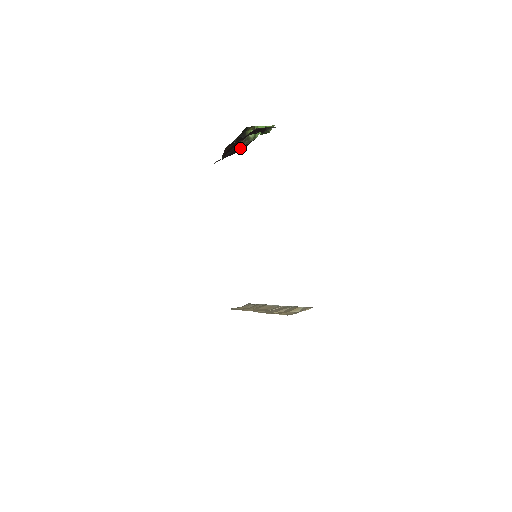
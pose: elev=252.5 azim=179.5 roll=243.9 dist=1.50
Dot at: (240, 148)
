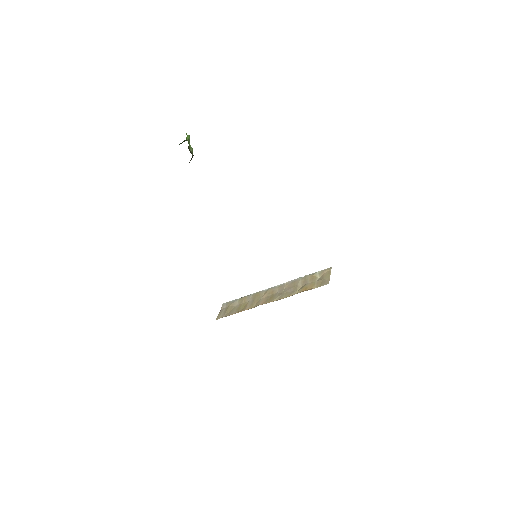
Dot at: occluded
